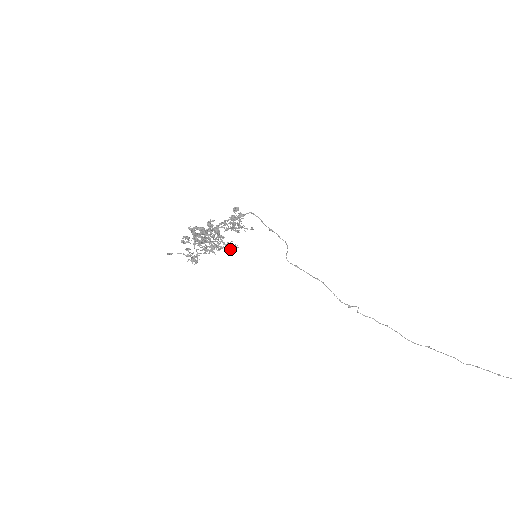
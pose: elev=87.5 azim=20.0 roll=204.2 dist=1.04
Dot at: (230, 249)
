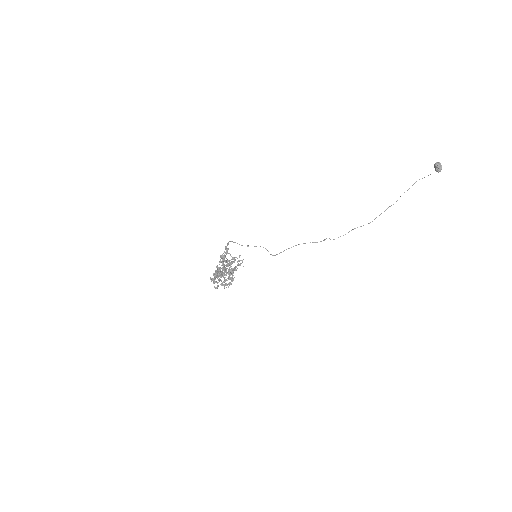
Dot at: occluded
